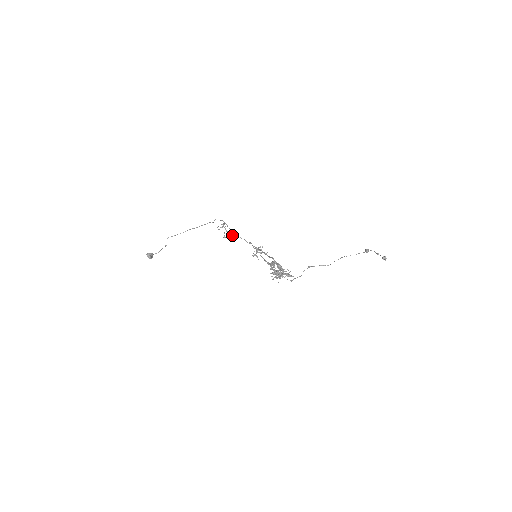
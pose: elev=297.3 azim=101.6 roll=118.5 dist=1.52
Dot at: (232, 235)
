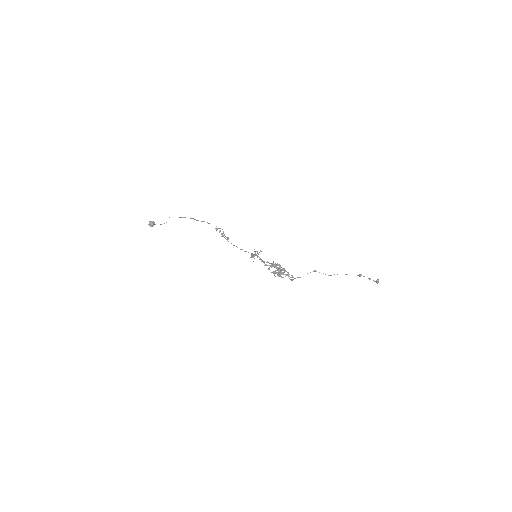
Dot at: occluded
